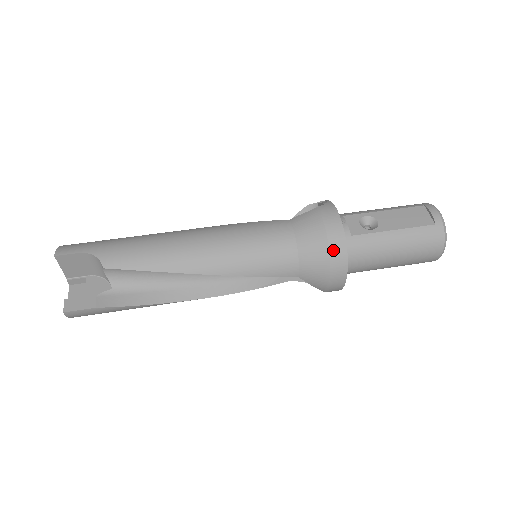
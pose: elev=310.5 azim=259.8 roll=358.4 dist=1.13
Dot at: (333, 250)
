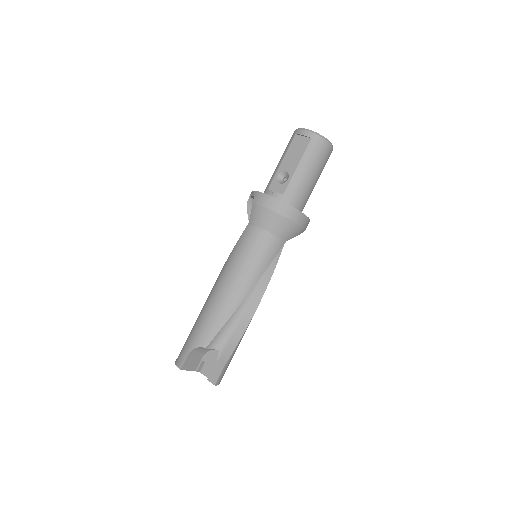
Dot at: (284, 213)
